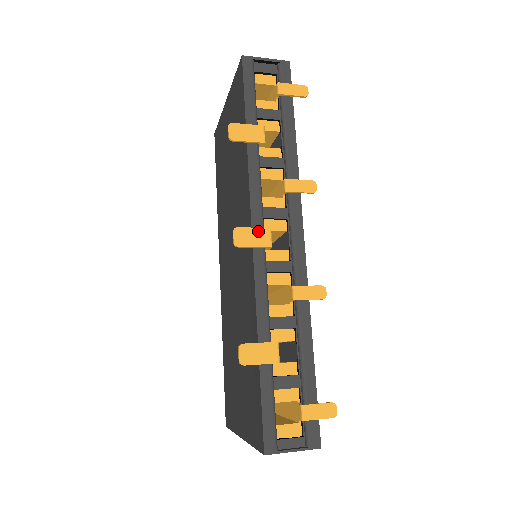
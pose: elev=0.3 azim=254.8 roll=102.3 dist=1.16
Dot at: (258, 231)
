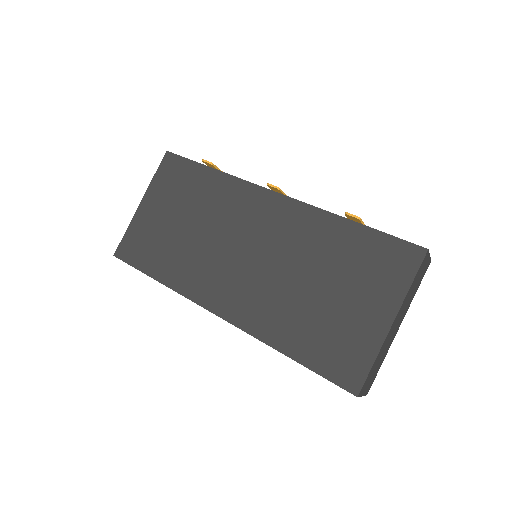
Dot at: occluded
